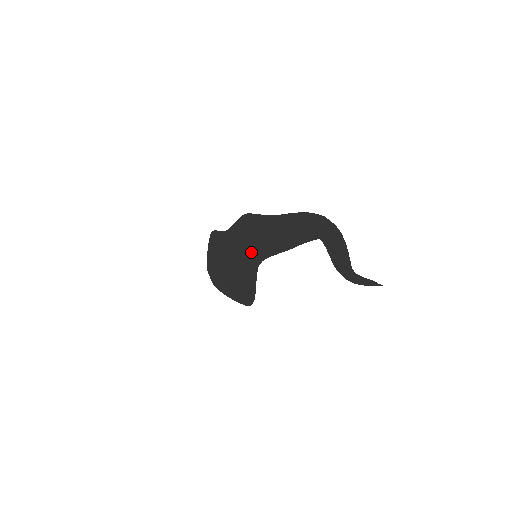
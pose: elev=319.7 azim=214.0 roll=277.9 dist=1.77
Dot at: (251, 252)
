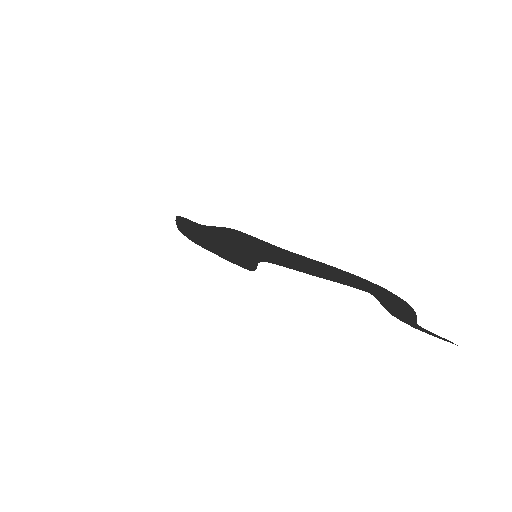
Dot at: (248, 251)
